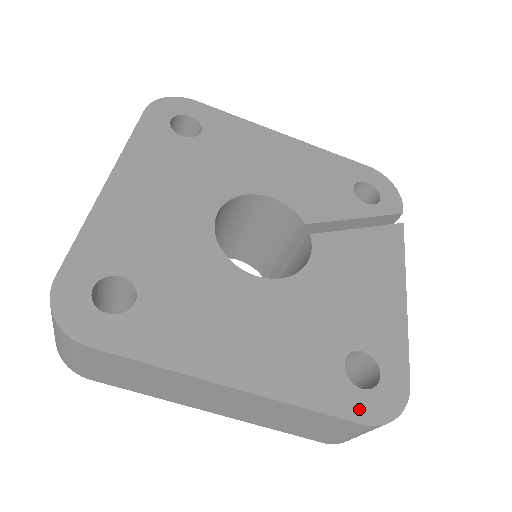
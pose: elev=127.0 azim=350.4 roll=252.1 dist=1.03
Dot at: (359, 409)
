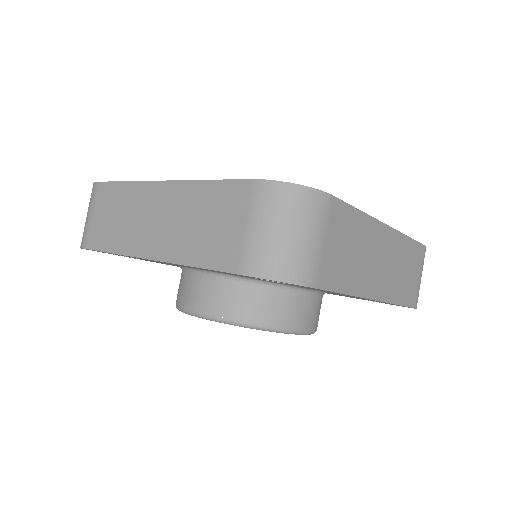
Dot at: occluded
